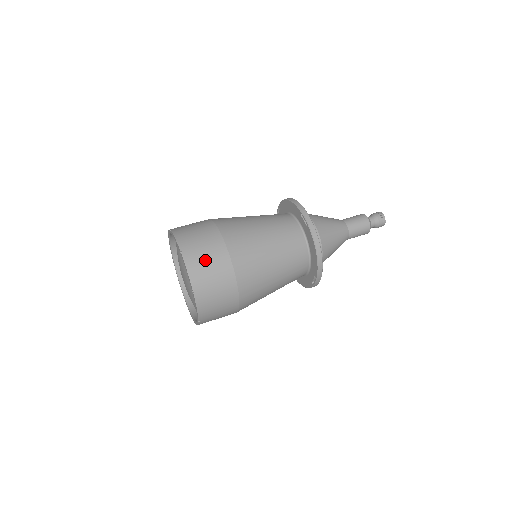
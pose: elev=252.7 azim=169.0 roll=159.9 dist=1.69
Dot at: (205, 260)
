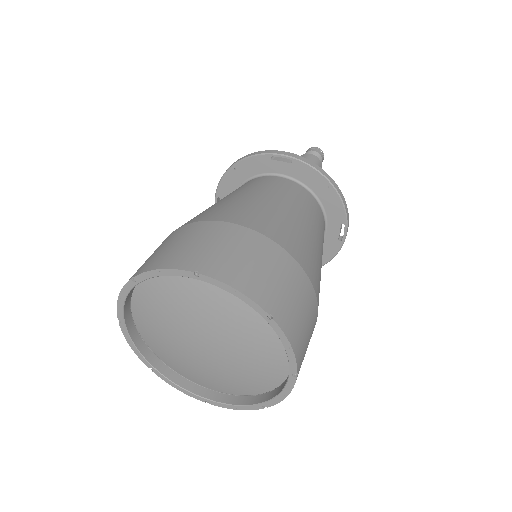
Dot at: occluded
